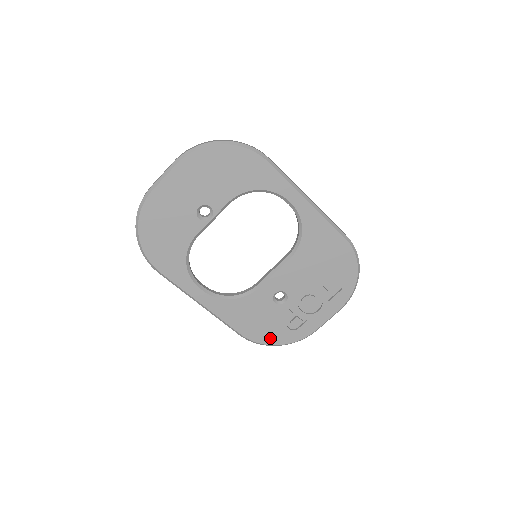
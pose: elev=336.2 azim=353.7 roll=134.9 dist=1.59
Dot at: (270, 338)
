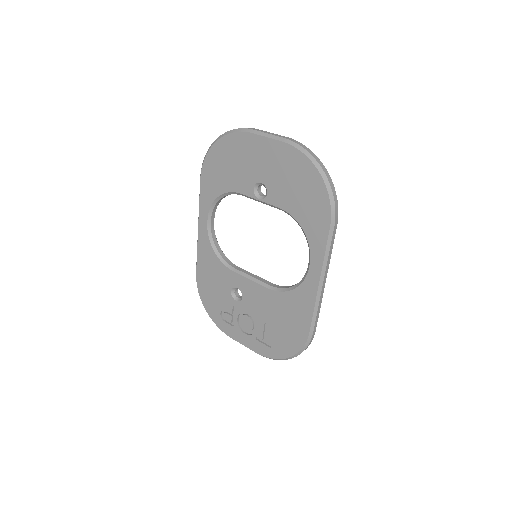
Dot at: (207, 300)
